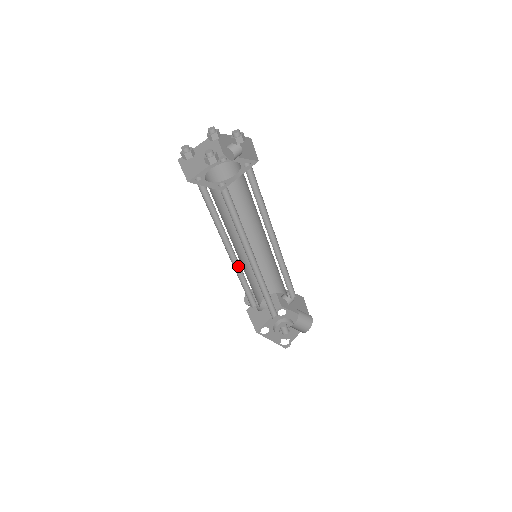
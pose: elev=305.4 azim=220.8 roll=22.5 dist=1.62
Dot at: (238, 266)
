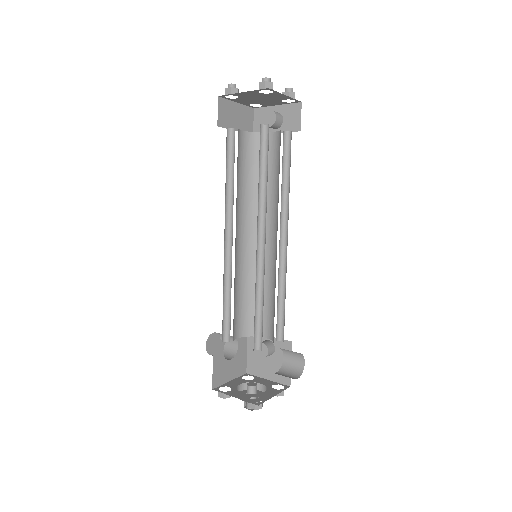
Dot at: (228, 267)
